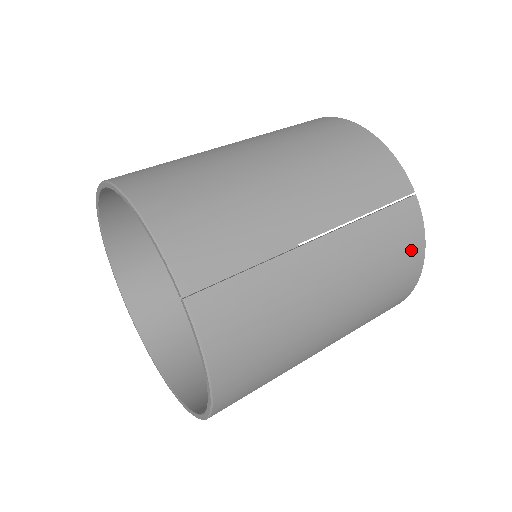
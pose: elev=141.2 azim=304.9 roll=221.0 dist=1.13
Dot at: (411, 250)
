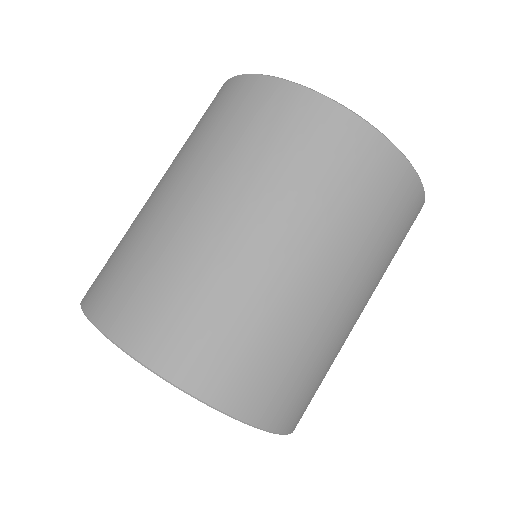
Dot at: occluded
